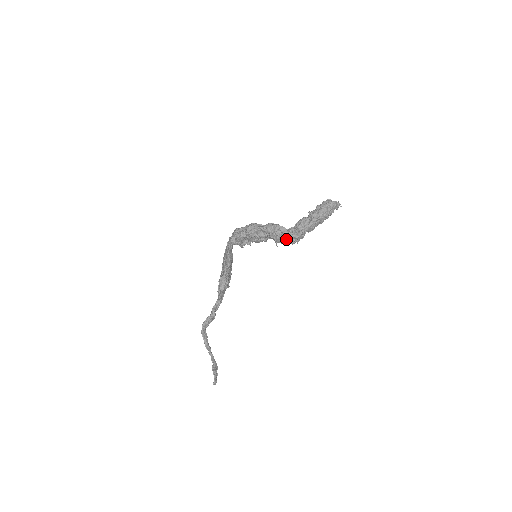
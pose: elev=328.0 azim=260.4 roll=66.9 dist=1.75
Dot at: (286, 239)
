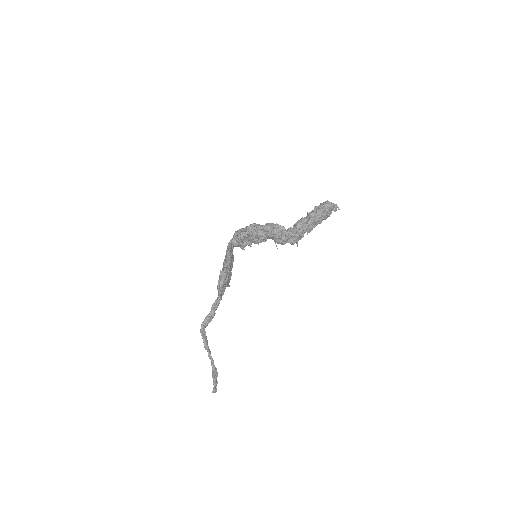
Dot at: (285, 238)
